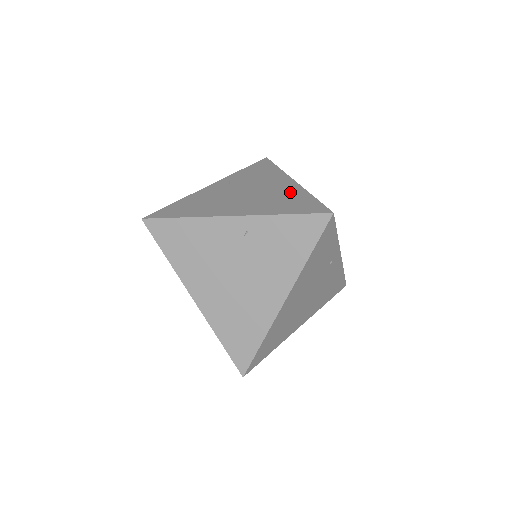
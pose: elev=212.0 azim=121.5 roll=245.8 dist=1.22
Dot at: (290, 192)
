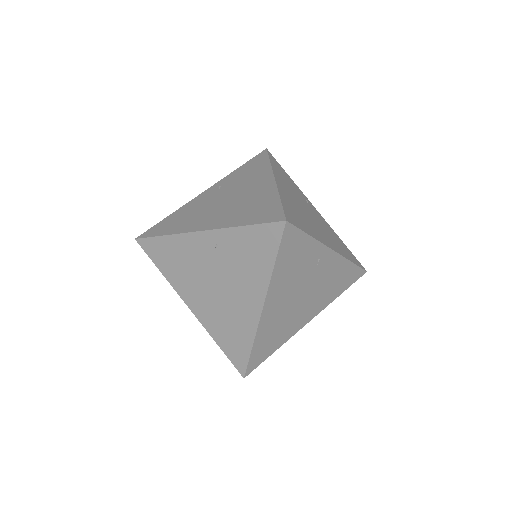
Dot at: (263, 195)
